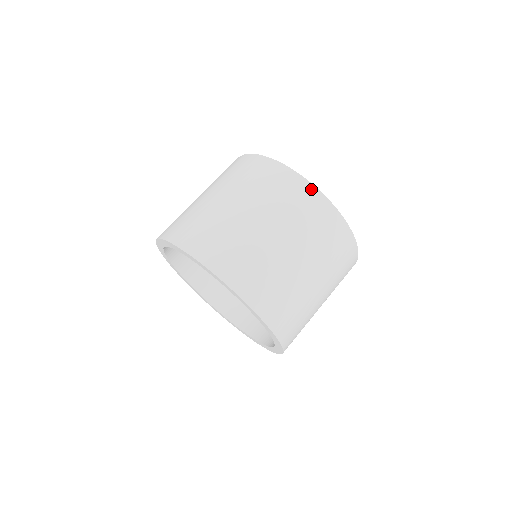
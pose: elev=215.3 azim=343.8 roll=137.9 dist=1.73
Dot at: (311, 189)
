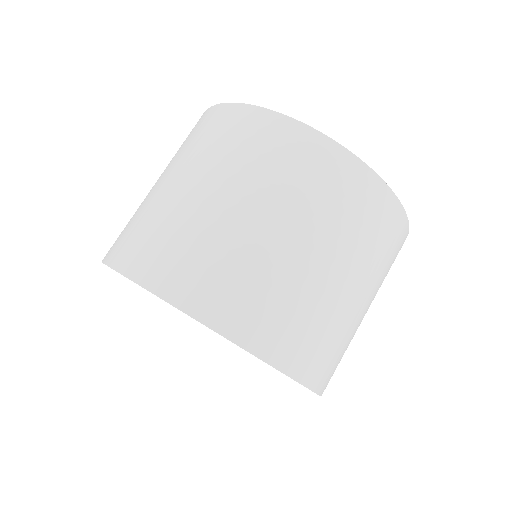
Dot at: occluded
